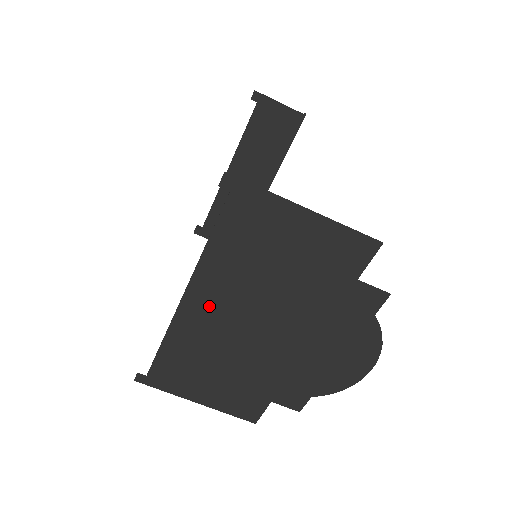
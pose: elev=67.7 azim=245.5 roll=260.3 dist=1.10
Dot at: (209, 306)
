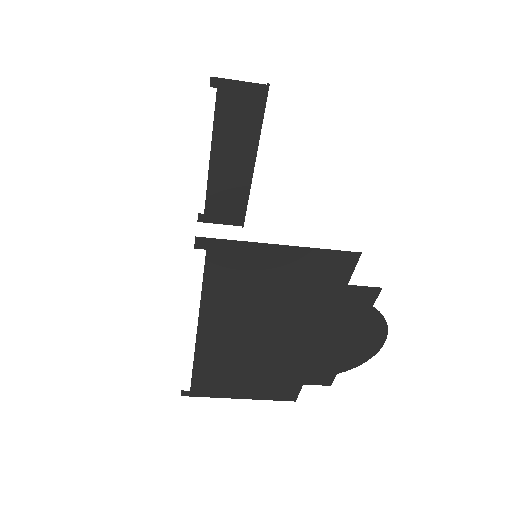
Dot at: (222, 334)
